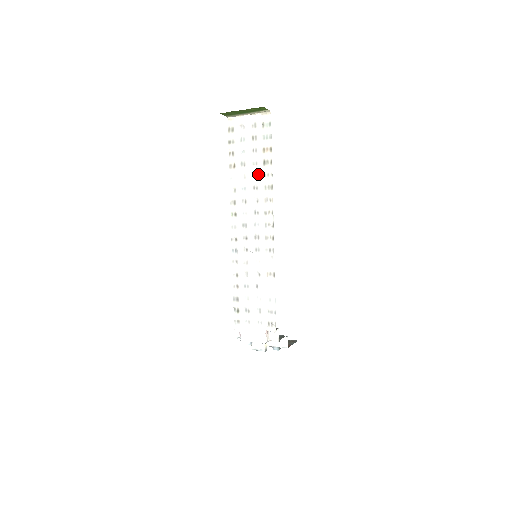
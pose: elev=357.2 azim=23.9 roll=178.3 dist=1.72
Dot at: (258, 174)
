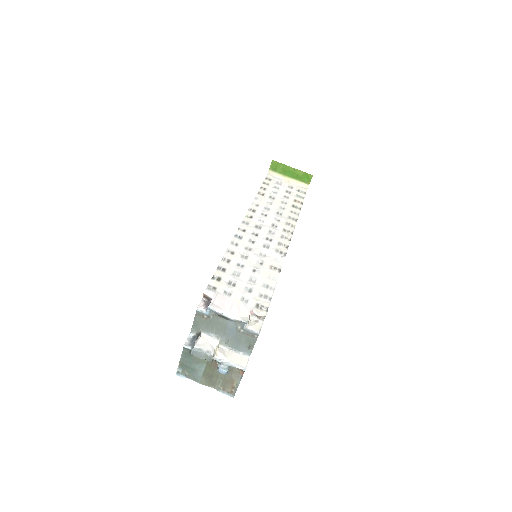
Dot at: (285, 208)
